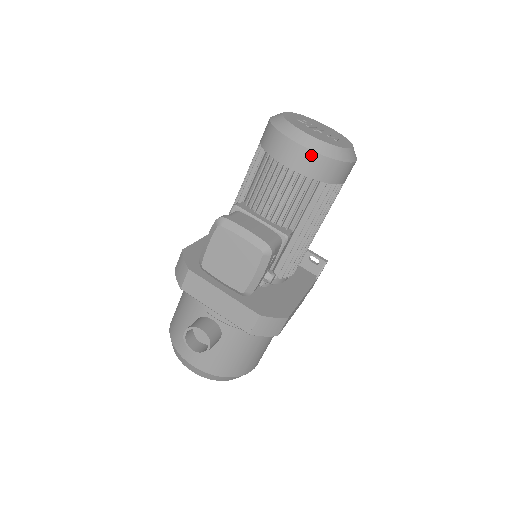
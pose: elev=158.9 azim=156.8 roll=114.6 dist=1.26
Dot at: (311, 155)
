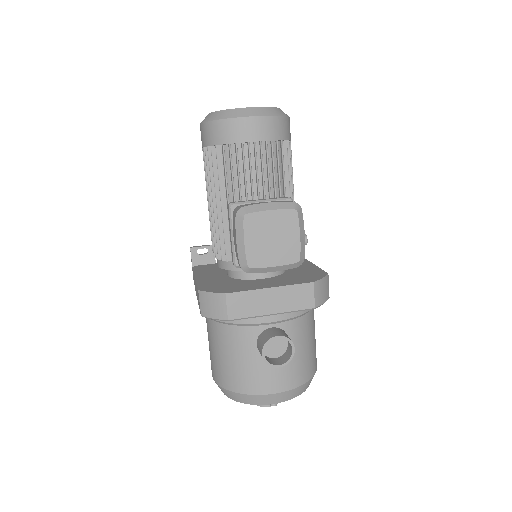
Dot at: (267, 120)
